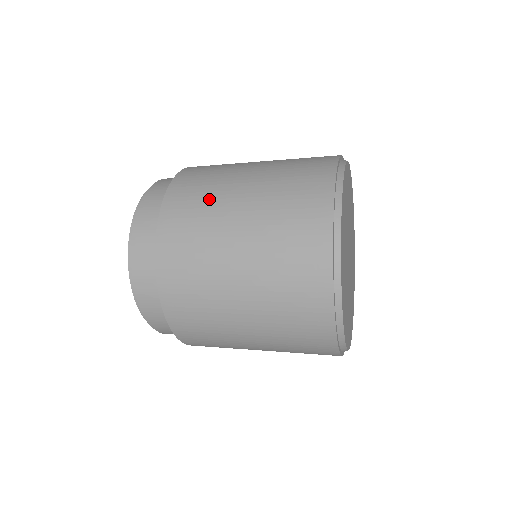
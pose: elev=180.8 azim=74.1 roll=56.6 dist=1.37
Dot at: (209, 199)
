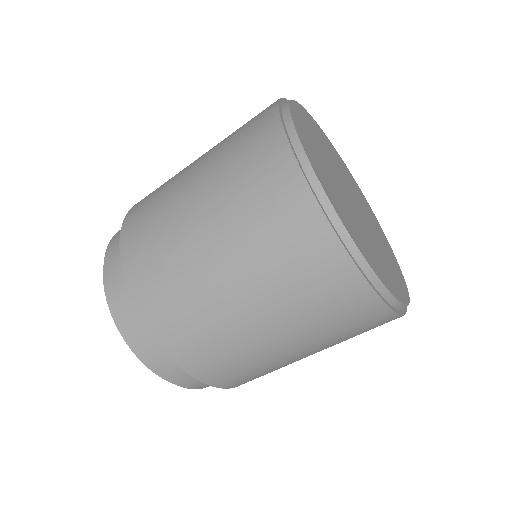
Dot at: occluded
